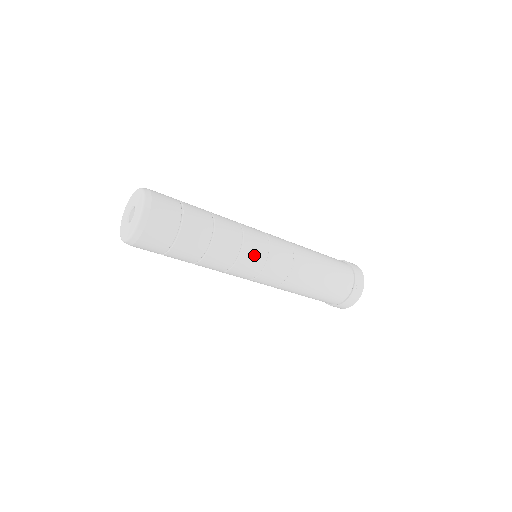
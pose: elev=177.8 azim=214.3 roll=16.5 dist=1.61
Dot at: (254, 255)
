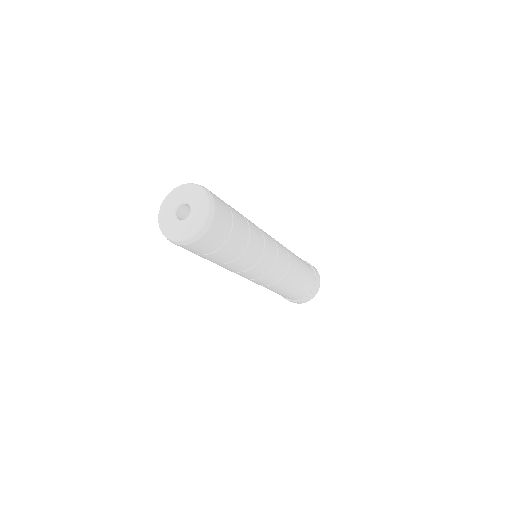
Dot at: (265, 265)
